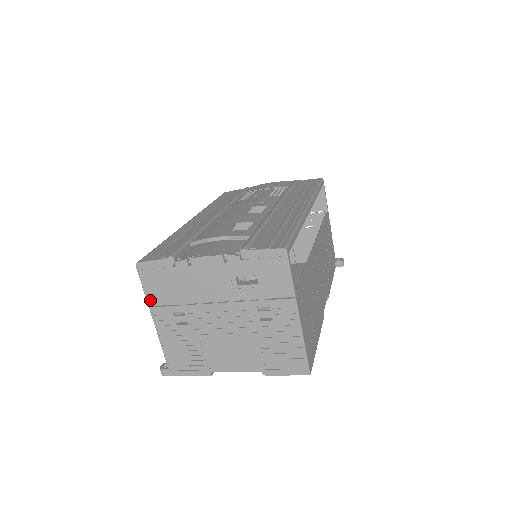
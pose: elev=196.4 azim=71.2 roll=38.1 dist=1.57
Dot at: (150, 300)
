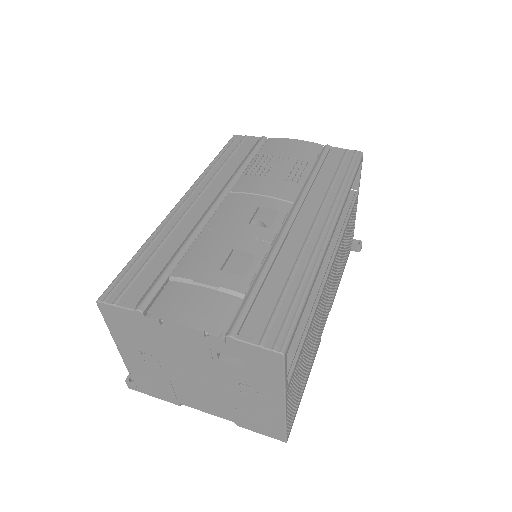
Dot at: (114, 334)
